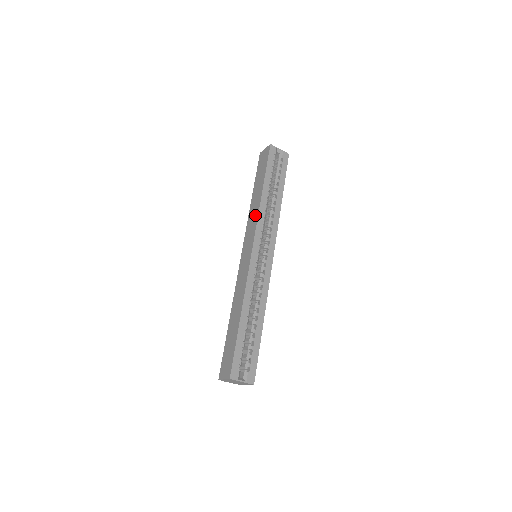
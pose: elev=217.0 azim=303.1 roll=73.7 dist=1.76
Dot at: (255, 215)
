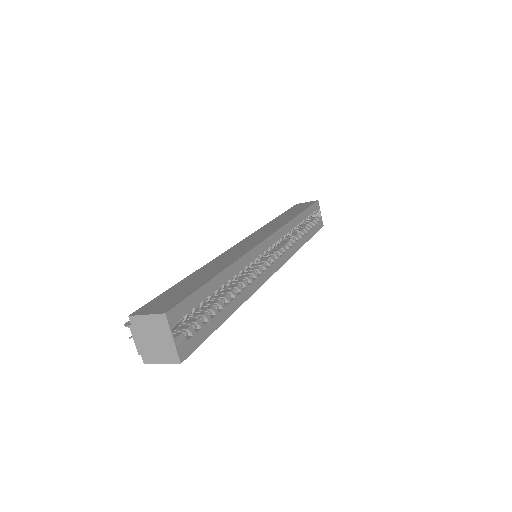
Dot at: (281, 223)
